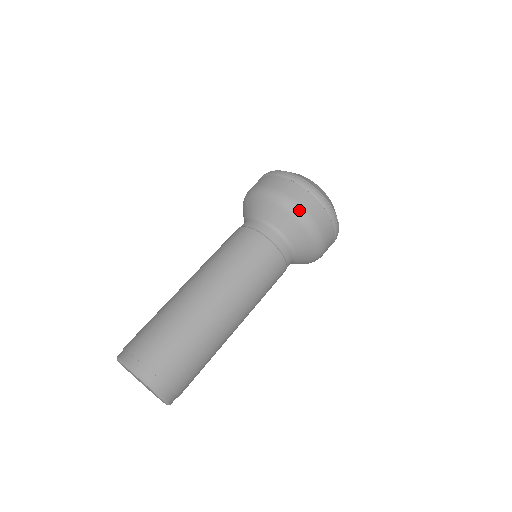
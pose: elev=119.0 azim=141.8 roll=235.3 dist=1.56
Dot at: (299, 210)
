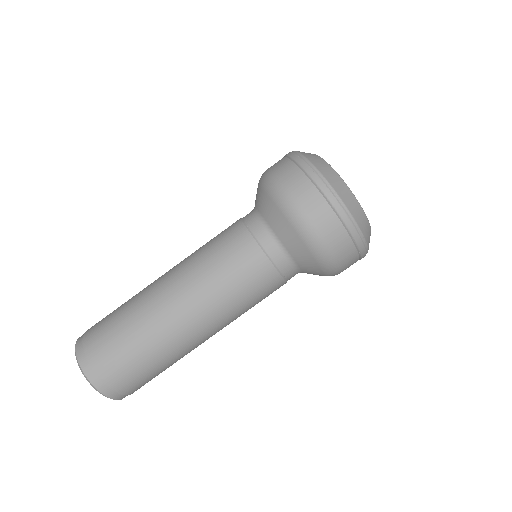
Dot at: (282, 194)
